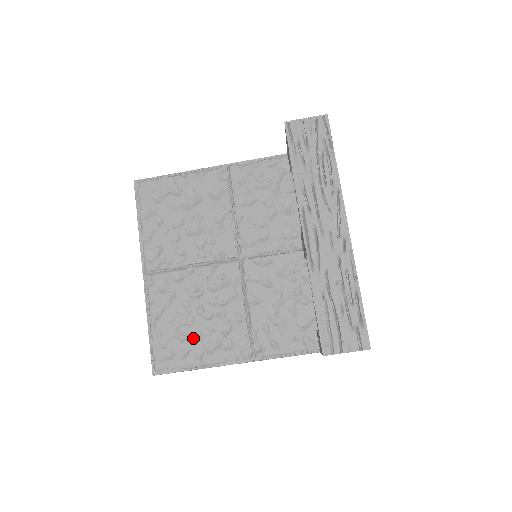
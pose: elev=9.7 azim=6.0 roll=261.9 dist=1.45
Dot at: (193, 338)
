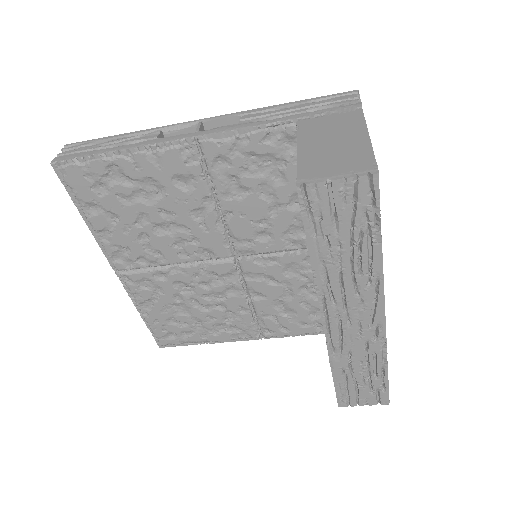
Dot at: (194, 324)
